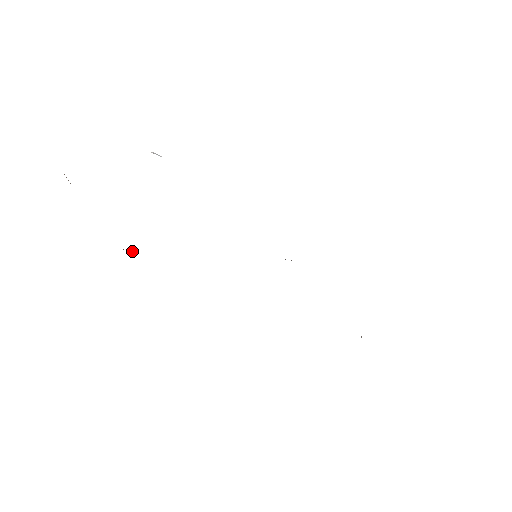
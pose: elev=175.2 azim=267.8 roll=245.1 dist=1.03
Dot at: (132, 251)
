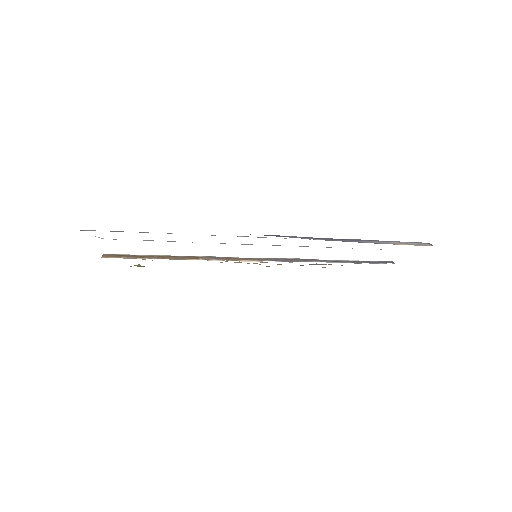
Dot at: (157, 256)
